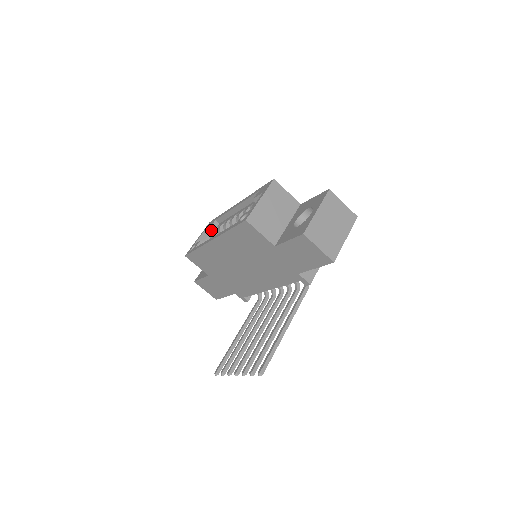
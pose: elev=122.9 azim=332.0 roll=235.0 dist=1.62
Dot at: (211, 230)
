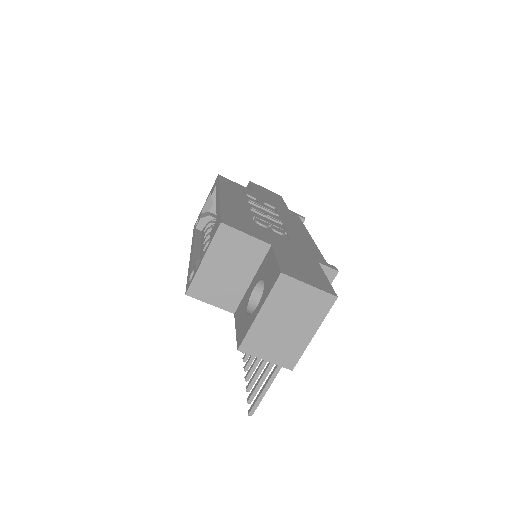
Dot at: occluded
